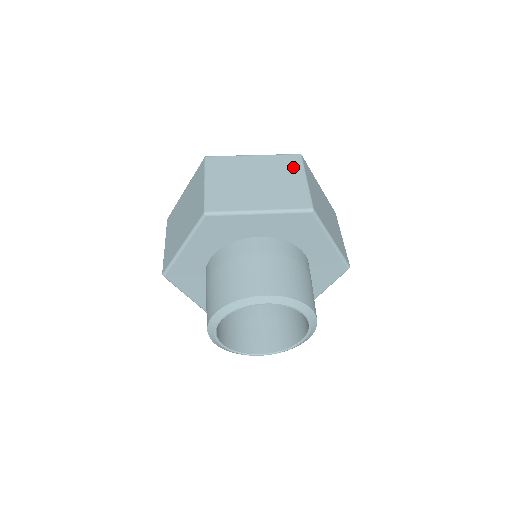
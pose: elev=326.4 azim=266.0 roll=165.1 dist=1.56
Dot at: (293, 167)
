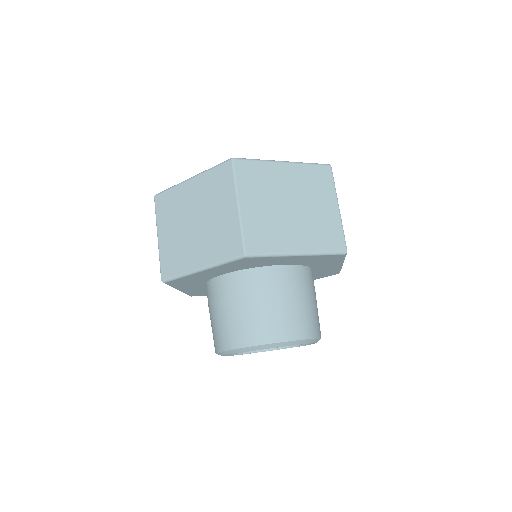
Dot at: (325, 187)
